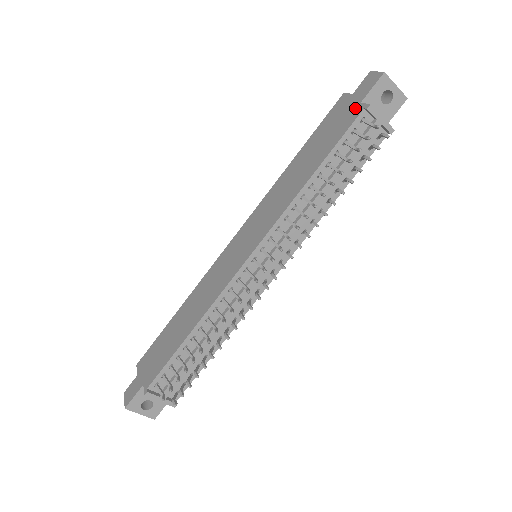
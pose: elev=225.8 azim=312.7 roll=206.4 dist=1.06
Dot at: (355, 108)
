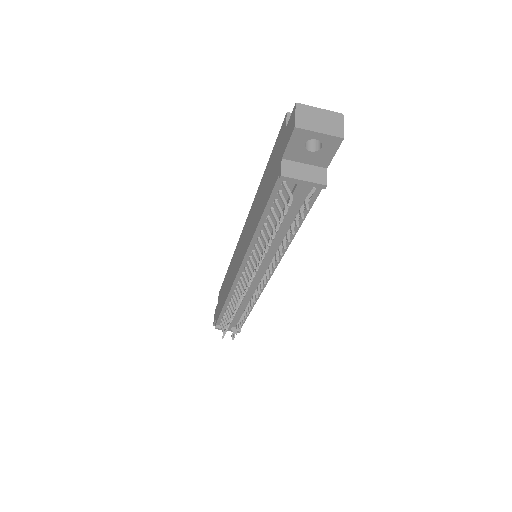
Dot at: (279, 162)
